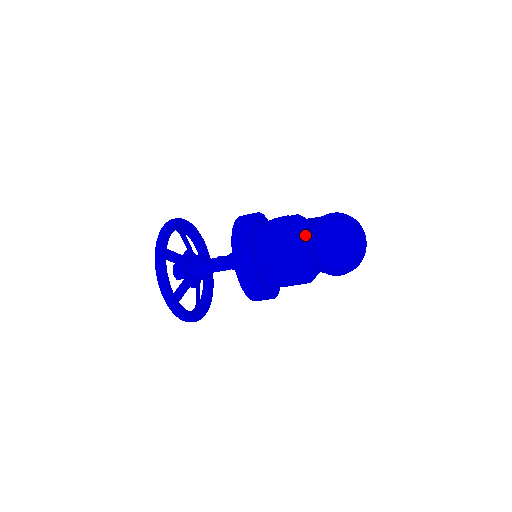
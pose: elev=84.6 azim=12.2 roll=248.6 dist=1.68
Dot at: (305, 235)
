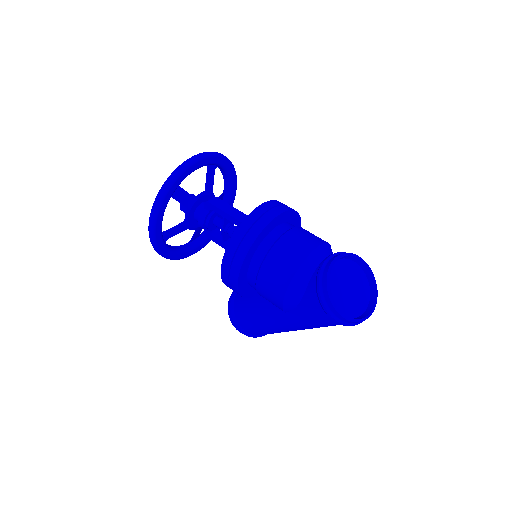
Dot at: occluded
